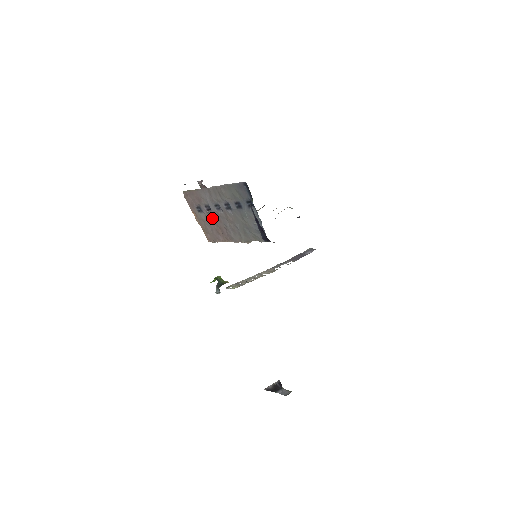
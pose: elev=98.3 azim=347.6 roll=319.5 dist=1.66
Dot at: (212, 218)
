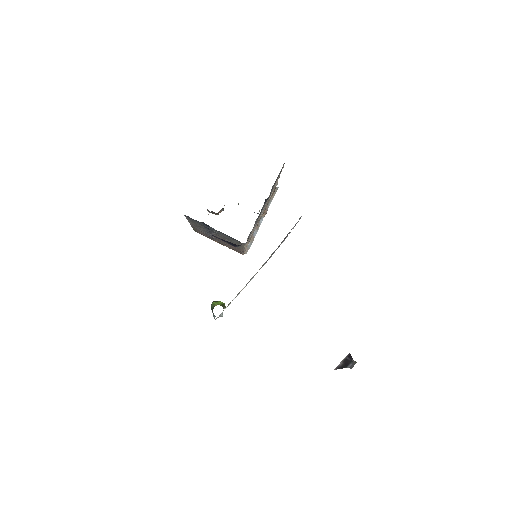
Dot at: (219, 240)
